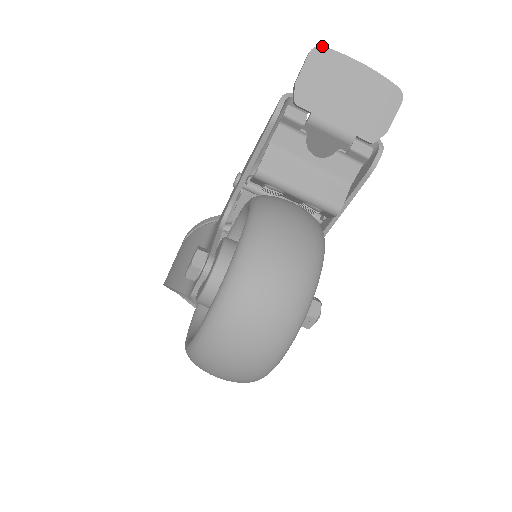
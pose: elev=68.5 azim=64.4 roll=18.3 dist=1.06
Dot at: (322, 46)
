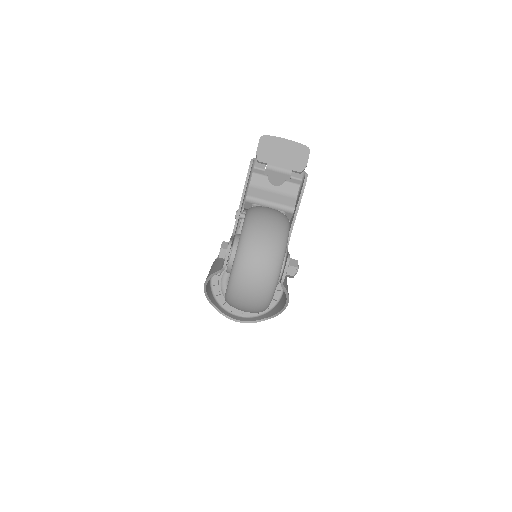
Dot at: (265, 135)
